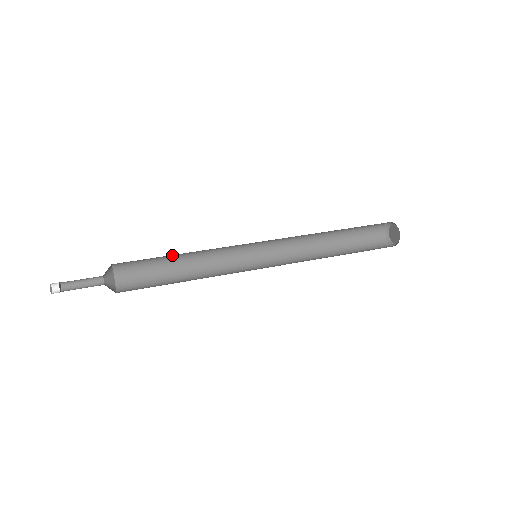
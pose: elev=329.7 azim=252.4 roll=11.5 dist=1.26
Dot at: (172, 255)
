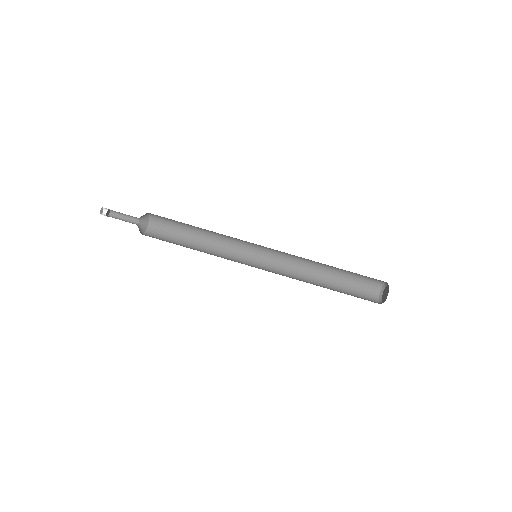
Dot at: occluded
